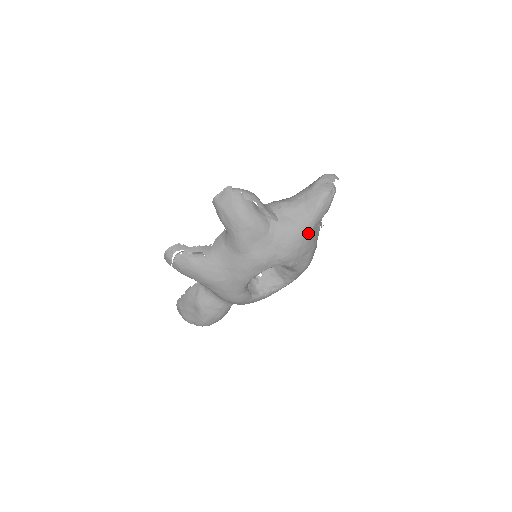
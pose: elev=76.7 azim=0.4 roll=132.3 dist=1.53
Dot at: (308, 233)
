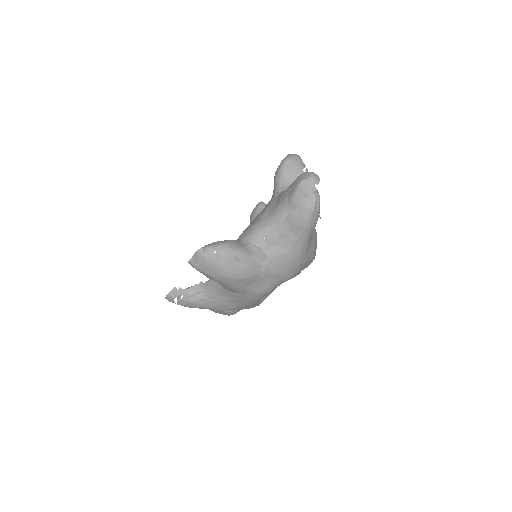
Dot at: (304, 251)
